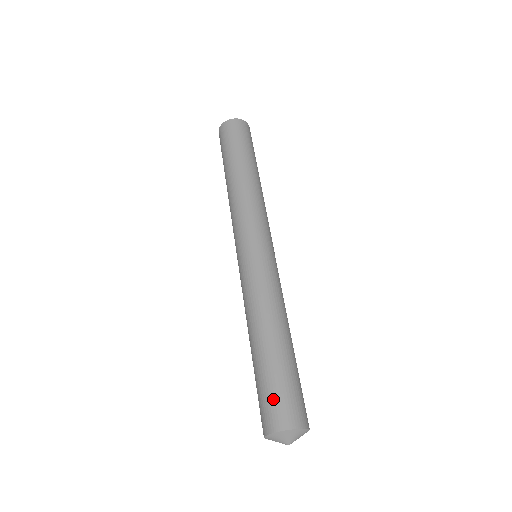
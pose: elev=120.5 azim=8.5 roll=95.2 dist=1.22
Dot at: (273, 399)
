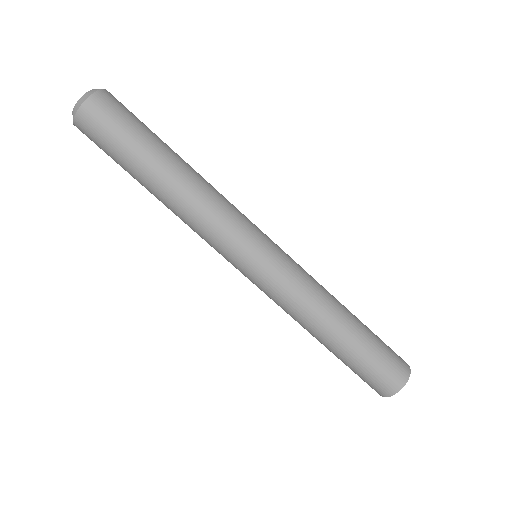
Dot at: (371, 379)
